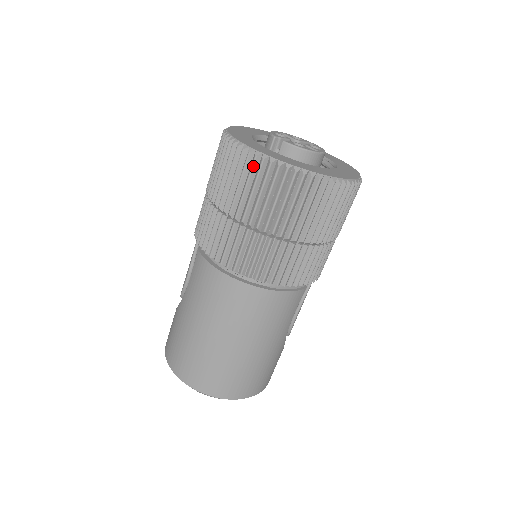
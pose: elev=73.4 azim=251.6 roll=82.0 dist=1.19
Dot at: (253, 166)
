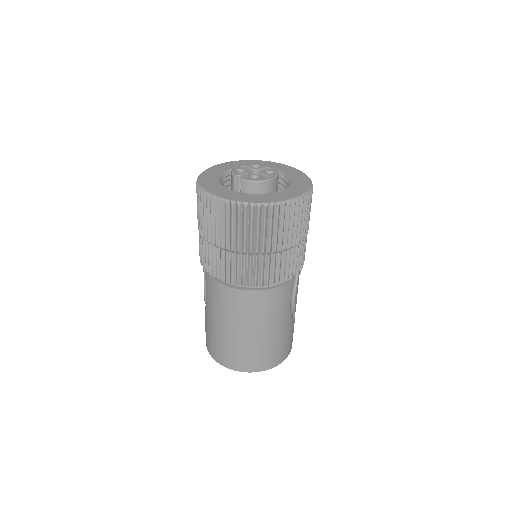
Dot at: (221, 209)
